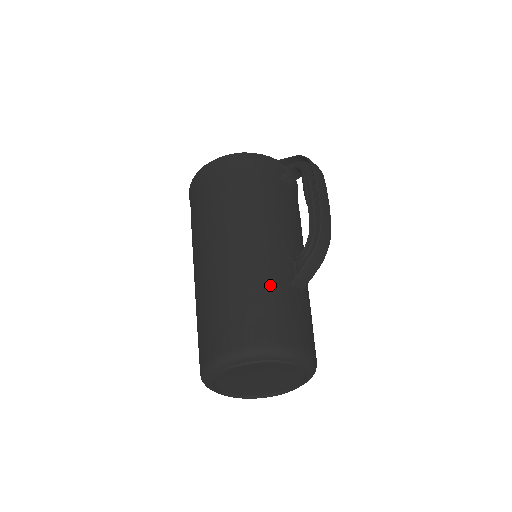
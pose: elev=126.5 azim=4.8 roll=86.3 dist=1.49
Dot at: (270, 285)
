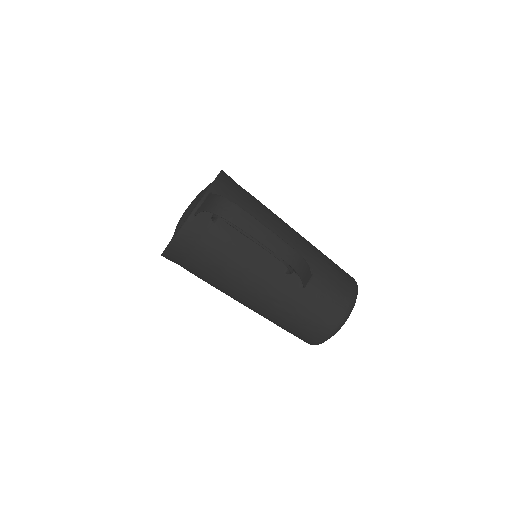
Dot at: (297, 306)
